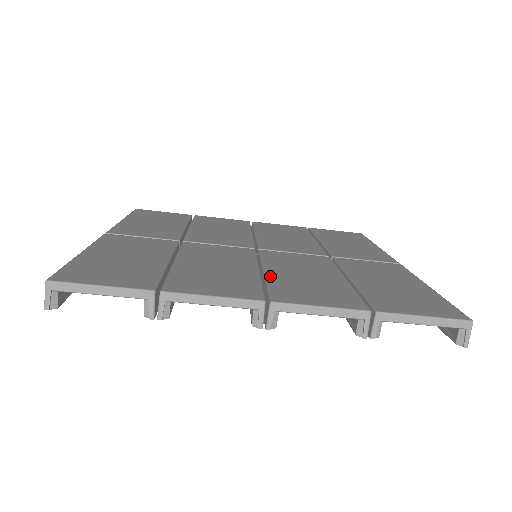
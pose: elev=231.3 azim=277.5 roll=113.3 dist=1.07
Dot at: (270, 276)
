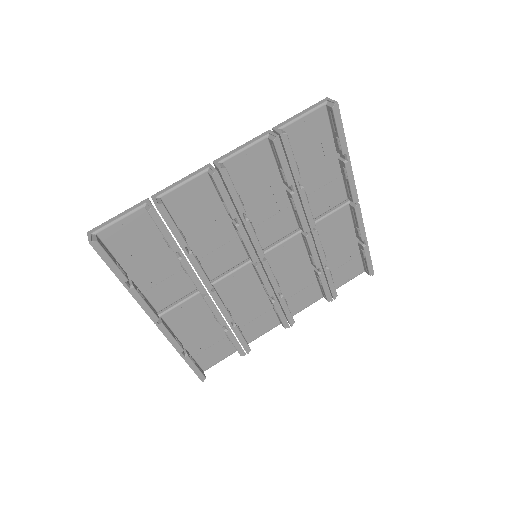
Dot at: occluded
